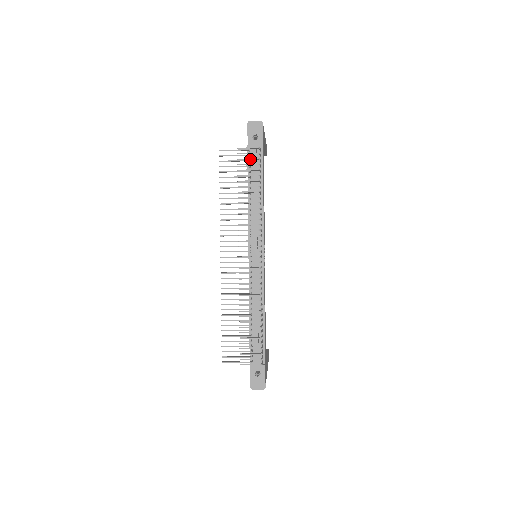
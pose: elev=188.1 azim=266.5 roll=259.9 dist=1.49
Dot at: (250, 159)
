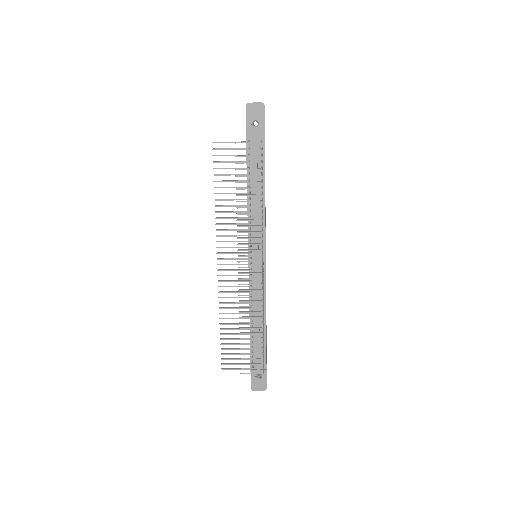
Dot at: (250, 156)
